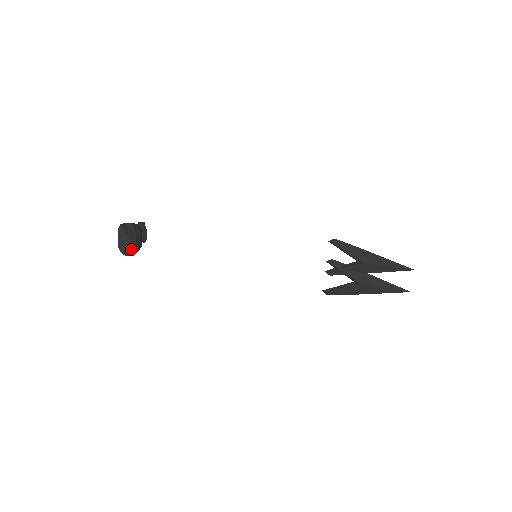
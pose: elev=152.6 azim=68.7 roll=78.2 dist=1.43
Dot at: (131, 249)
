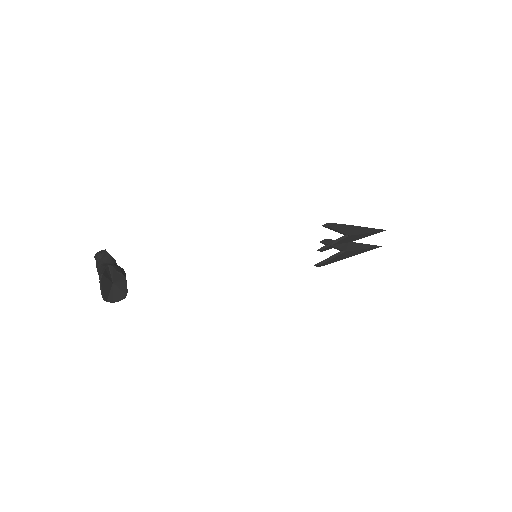
Dot at: (120, 294)
